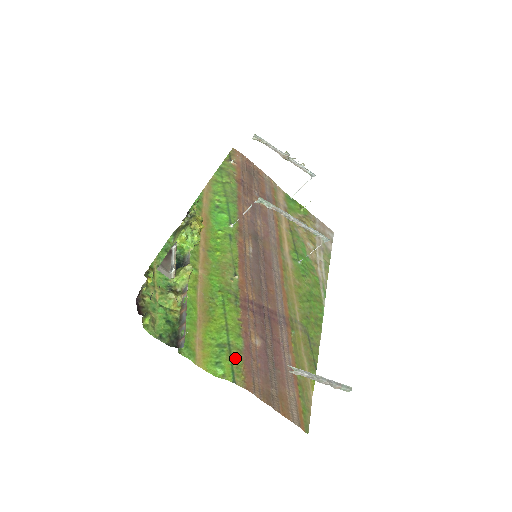
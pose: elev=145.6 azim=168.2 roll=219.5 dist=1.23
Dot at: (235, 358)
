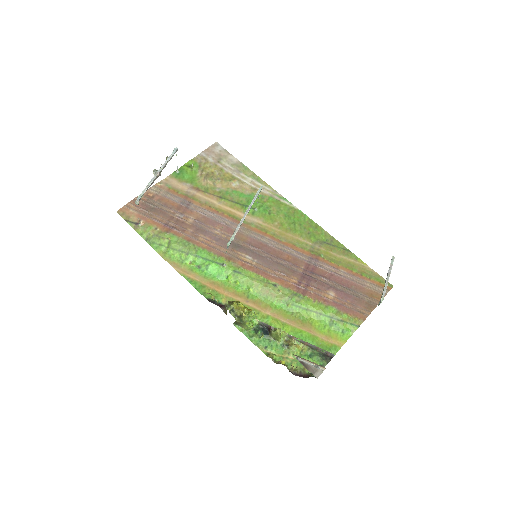
Dot at: (343, 318)
